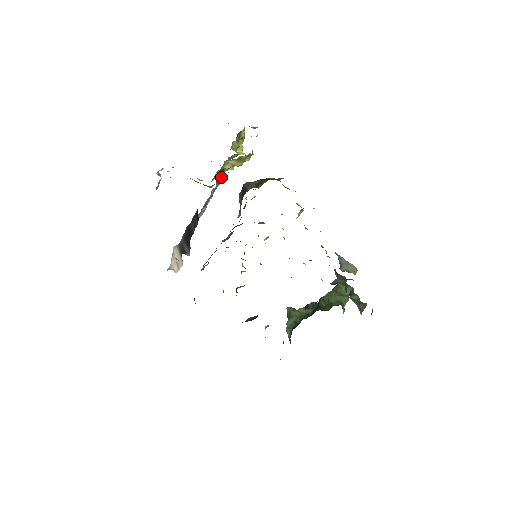
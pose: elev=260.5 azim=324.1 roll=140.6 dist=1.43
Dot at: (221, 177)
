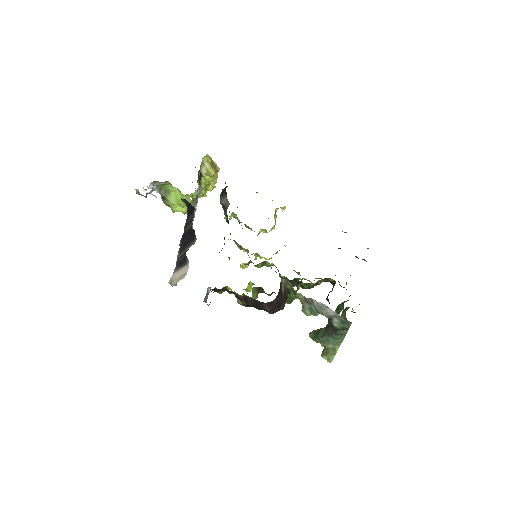
Dot at: occluded
